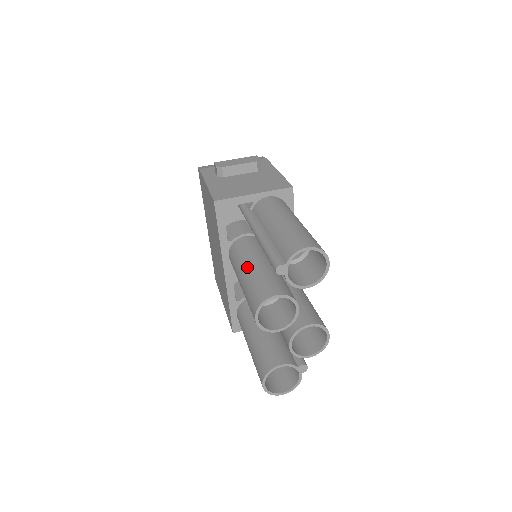
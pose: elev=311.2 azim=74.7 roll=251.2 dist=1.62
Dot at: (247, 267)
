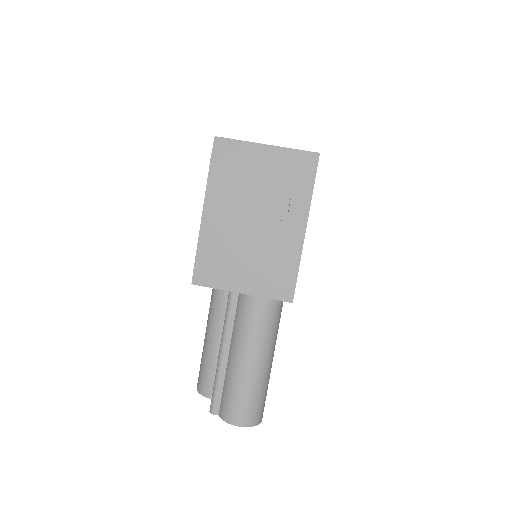
Dot at: (211, 337)
